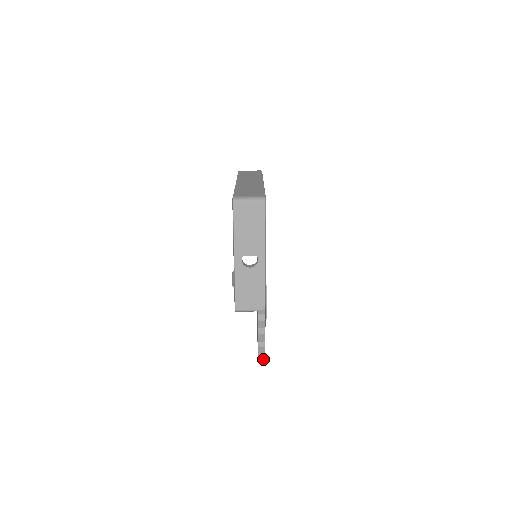
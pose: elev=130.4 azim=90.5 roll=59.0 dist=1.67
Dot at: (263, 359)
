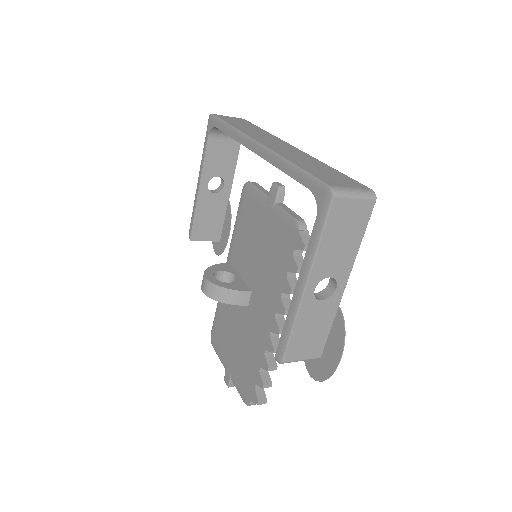
Dot at: occluded
